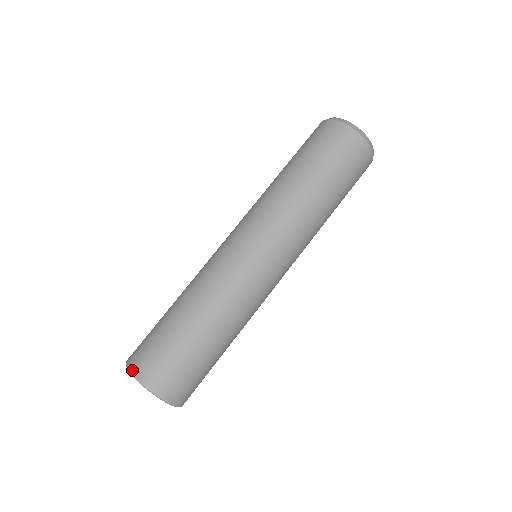
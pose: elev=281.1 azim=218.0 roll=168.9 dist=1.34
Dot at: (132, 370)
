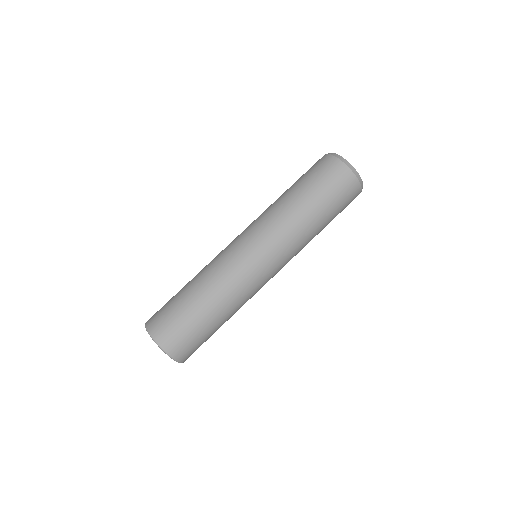
Dot at: (154, 338)
